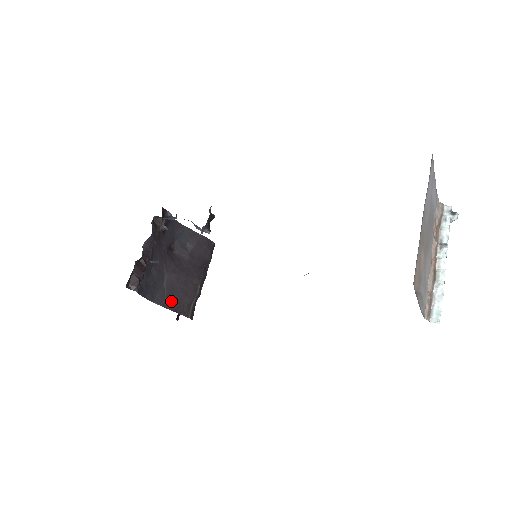
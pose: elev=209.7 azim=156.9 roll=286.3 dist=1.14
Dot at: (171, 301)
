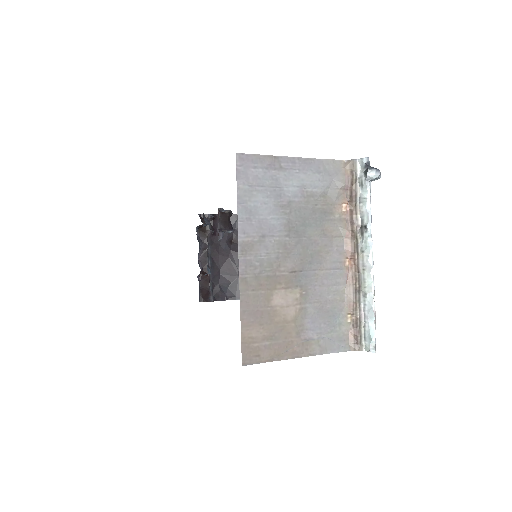
Dot at: occluded
